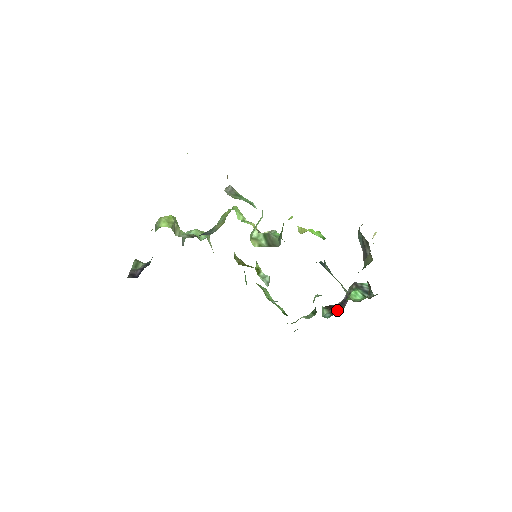
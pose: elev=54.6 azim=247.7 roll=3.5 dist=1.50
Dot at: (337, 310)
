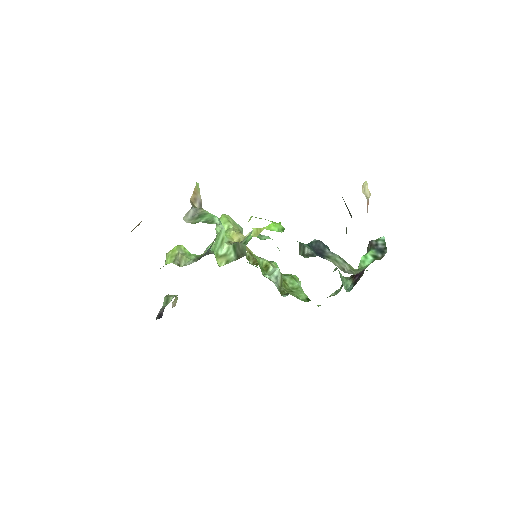
Dot at: (358, 279)
